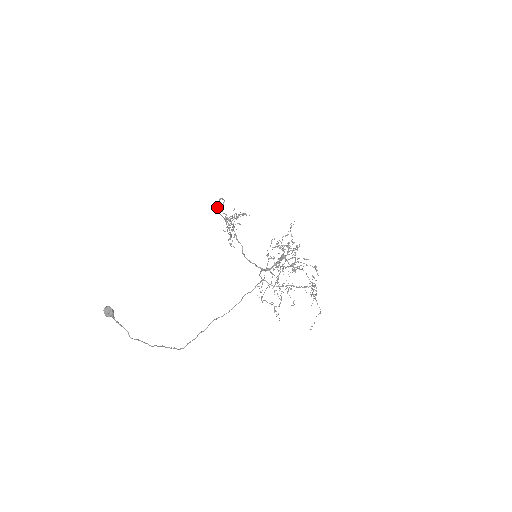
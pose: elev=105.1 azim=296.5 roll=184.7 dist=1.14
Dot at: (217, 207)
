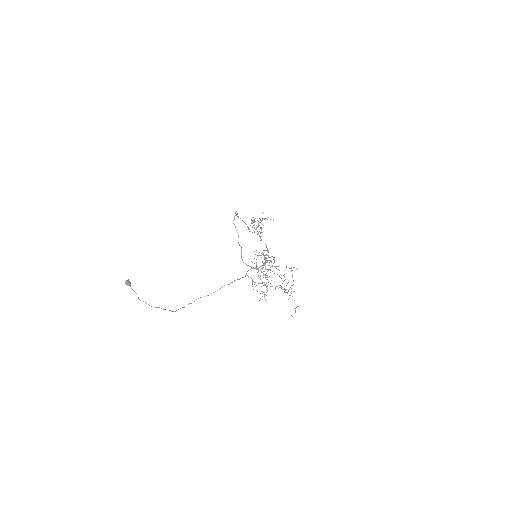
Dot at: occluded
